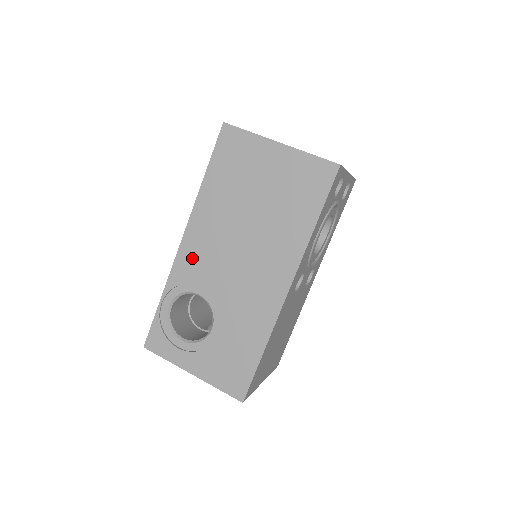
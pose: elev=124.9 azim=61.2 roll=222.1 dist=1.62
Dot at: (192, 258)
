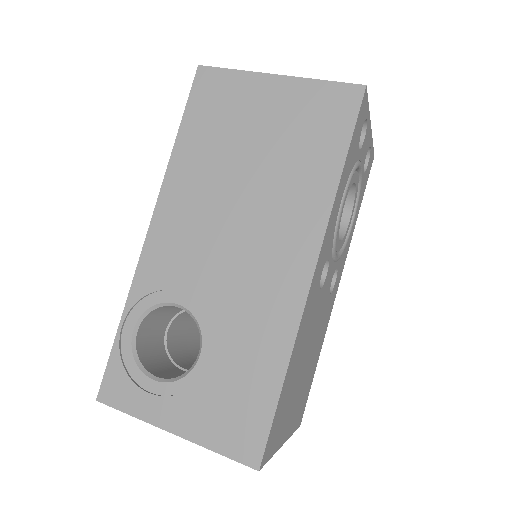
Dot at: (165, 251)
